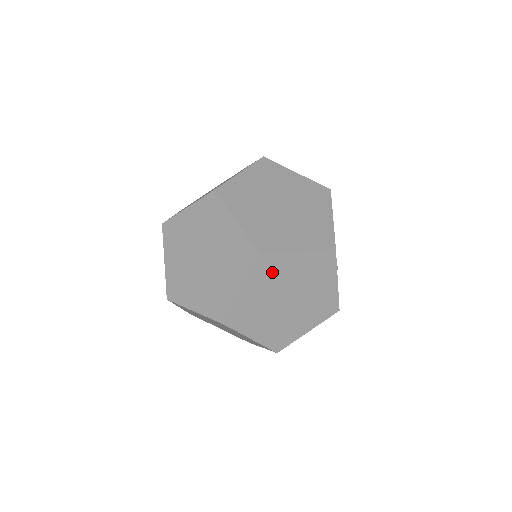
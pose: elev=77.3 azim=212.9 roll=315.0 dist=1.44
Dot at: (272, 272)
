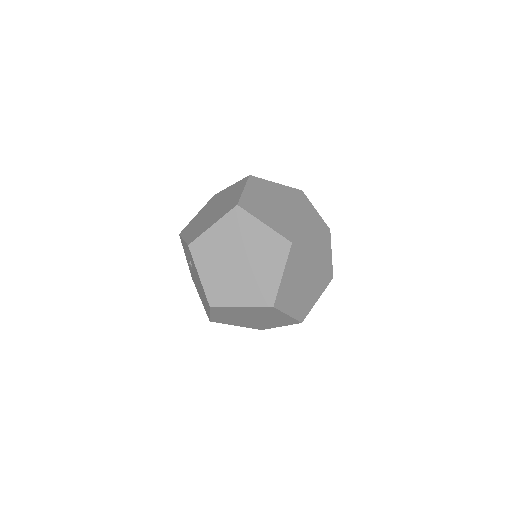
Dot at: (298, 256)
